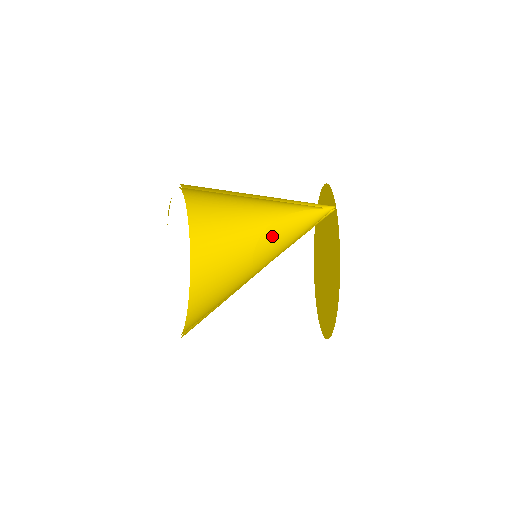
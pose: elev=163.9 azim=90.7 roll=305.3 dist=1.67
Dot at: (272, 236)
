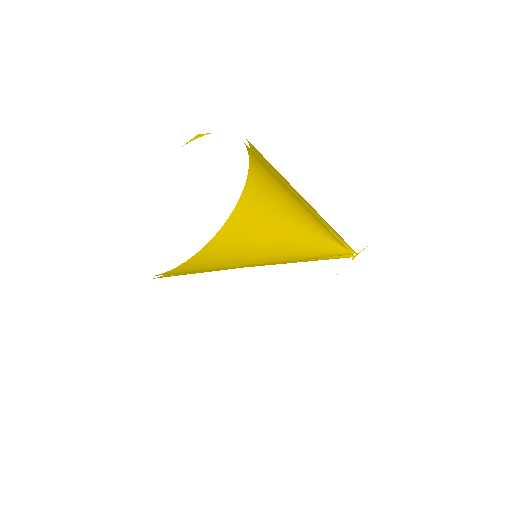
Dot at: (285, 248)
